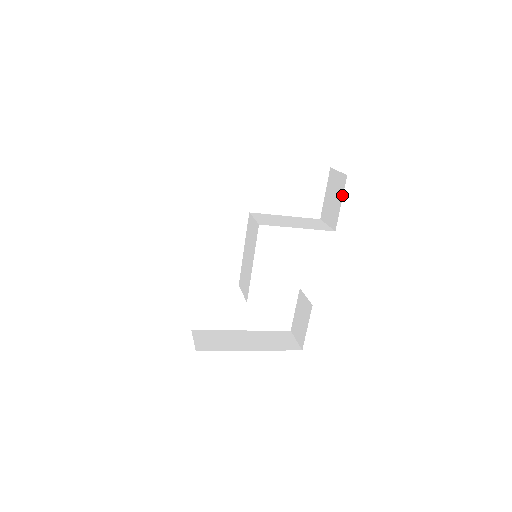
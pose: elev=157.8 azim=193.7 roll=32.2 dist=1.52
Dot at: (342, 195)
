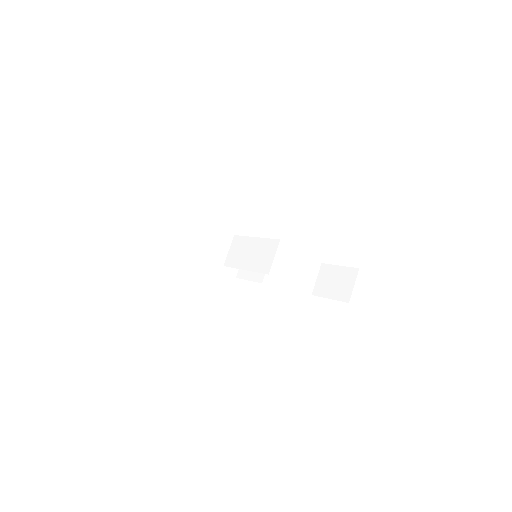
Dot at: (335, 299)
